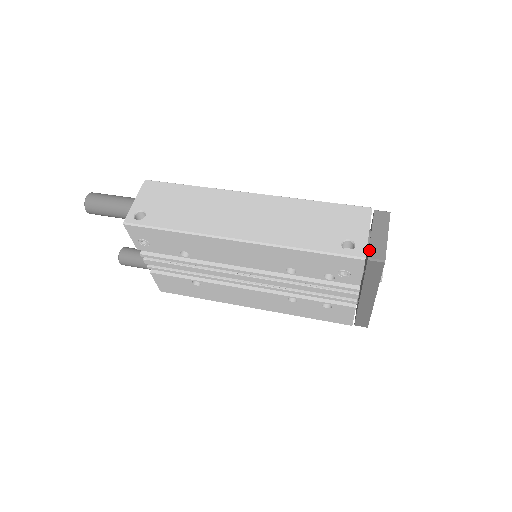
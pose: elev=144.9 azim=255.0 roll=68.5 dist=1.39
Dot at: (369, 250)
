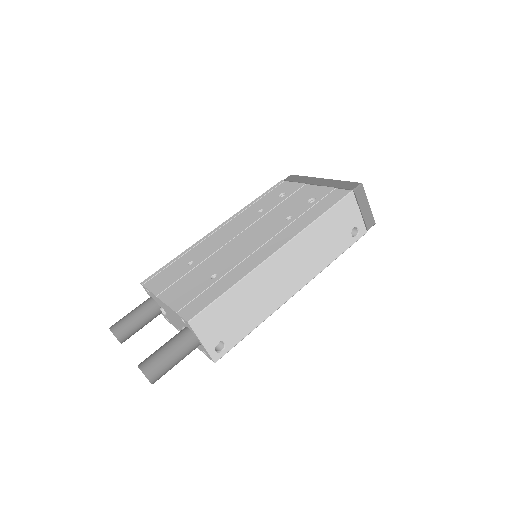
Dot at: (366, 225)
